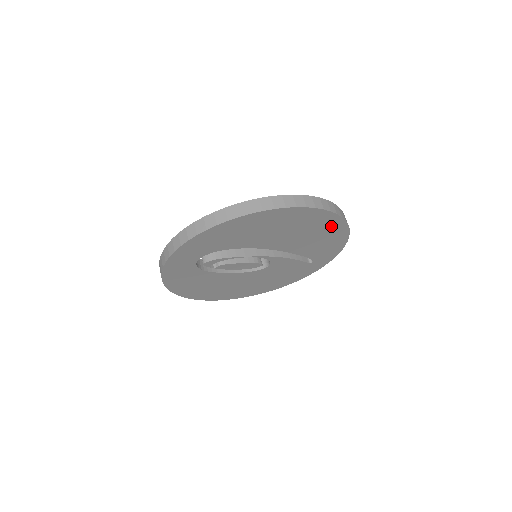
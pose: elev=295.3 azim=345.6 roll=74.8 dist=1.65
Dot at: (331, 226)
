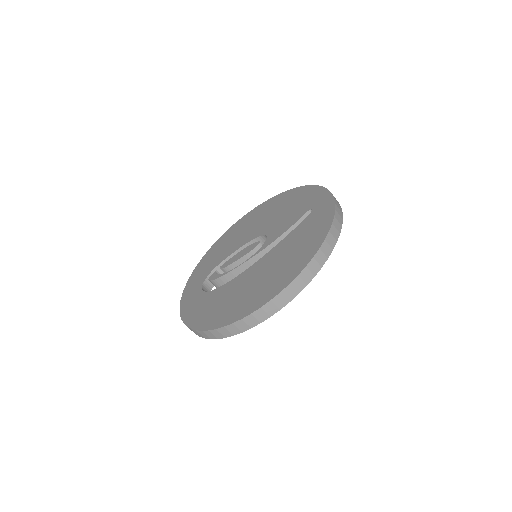
Dot at: occluded
